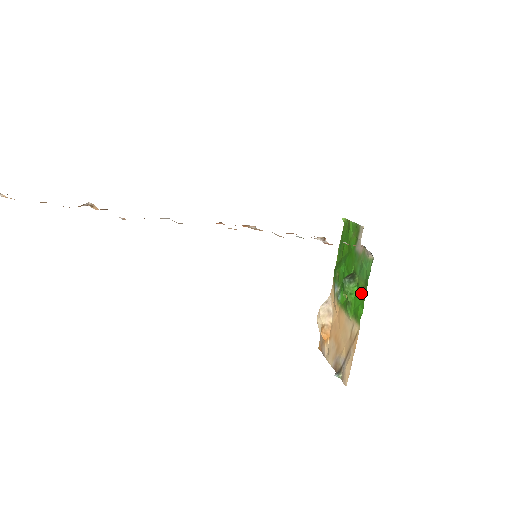
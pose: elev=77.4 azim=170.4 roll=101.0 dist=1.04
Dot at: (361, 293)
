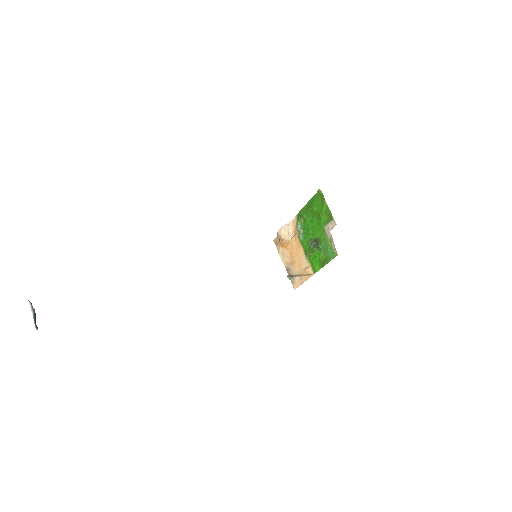
Dot at: (321, 261)
